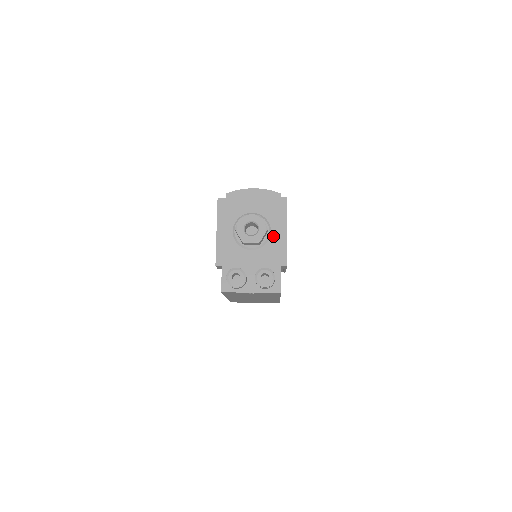
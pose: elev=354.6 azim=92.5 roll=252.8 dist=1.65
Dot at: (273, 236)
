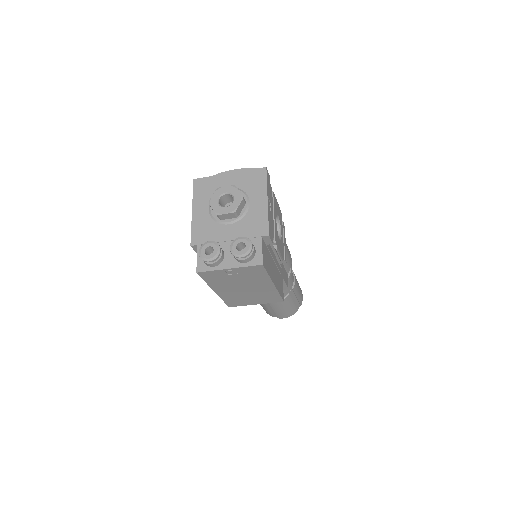
Dot at: (252, 207)
